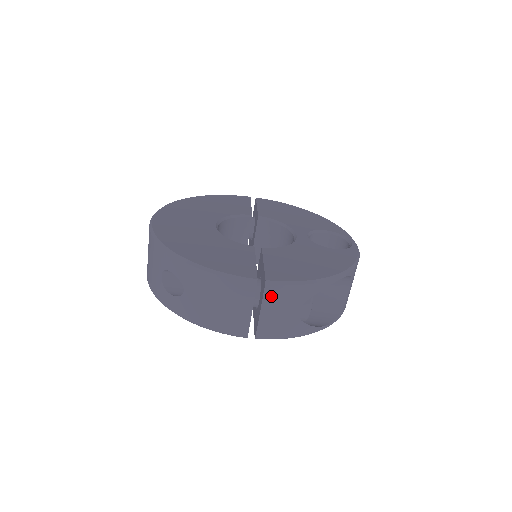
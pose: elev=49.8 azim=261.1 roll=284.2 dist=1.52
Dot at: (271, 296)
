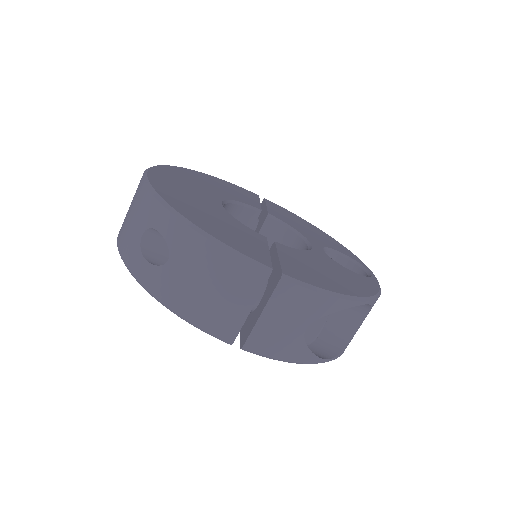
Dot at: (282, 296)
